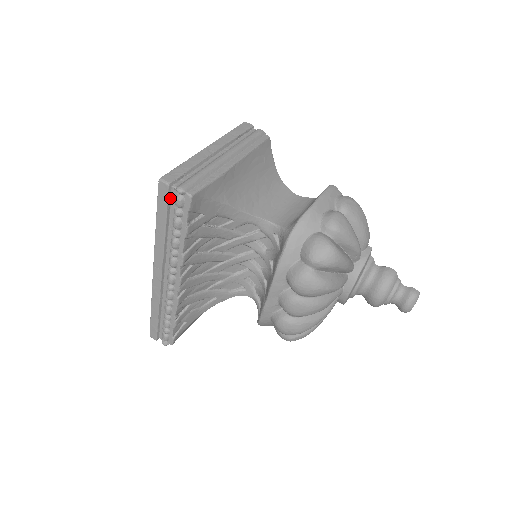
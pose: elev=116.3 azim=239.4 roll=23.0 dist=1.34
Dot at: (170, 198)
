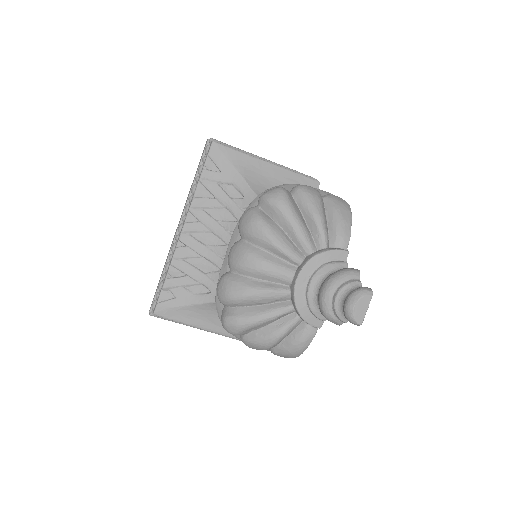
Dot at: occluded
